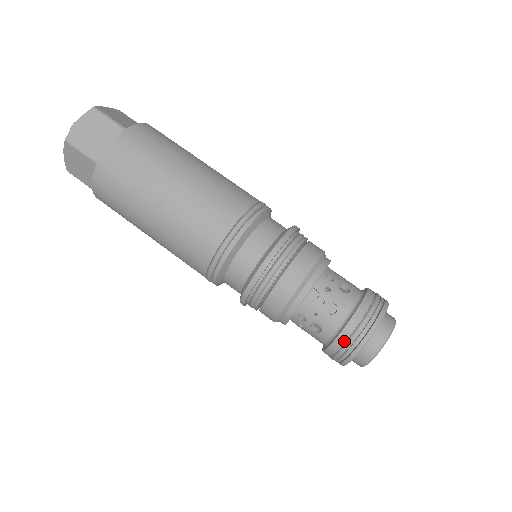
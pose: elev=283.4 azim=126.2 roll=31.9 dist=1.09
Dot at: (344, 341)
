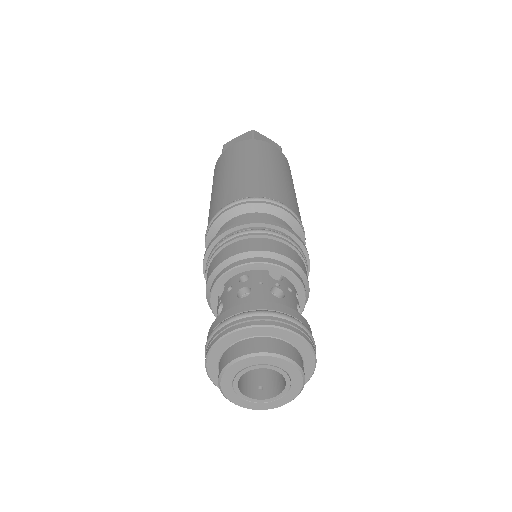
Dot at: (258, 308)
